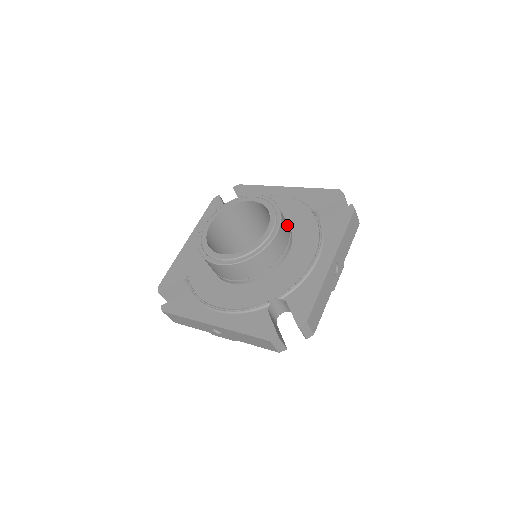
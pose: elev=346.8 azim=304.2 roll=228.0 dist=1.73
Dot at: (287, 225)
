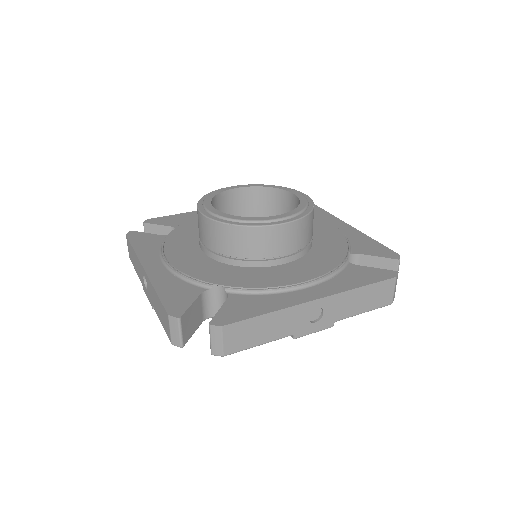
Dot at: occluded
